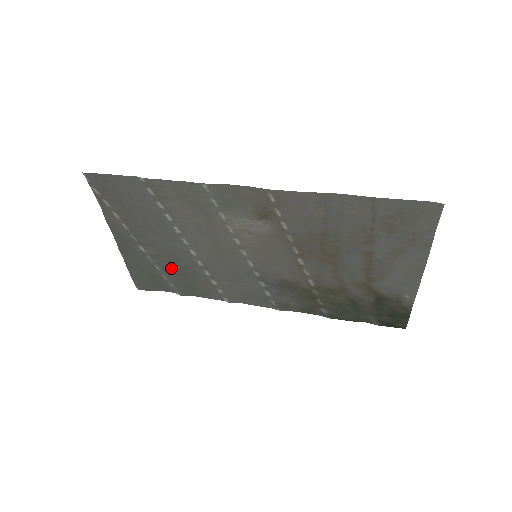
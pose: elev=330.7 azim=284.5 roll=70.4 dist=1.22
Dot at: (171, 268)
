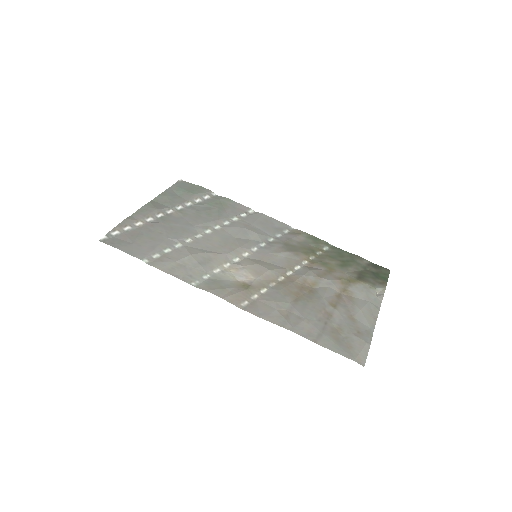
Dot at: (198, 209)
